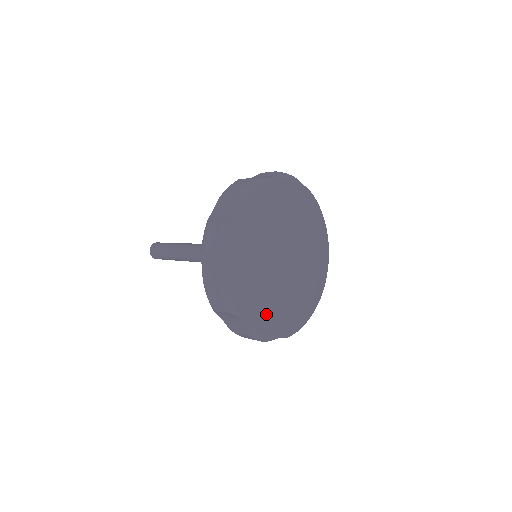
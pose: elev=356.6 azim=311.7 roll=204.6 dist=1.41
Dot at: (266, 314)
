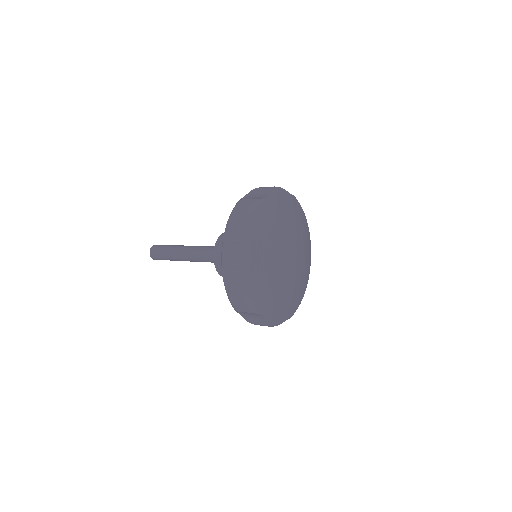
Dot at: (277, 307)
